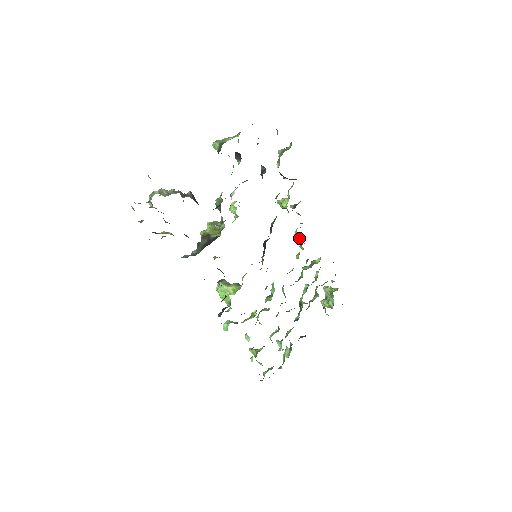
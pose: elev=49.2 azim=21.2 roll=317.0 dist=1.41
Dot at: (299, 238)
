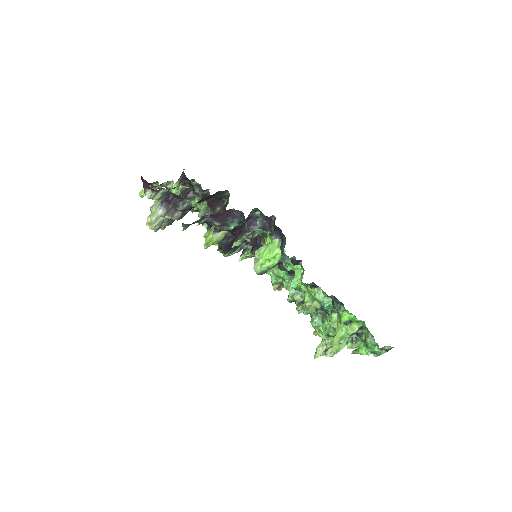
Dot at: occluded
